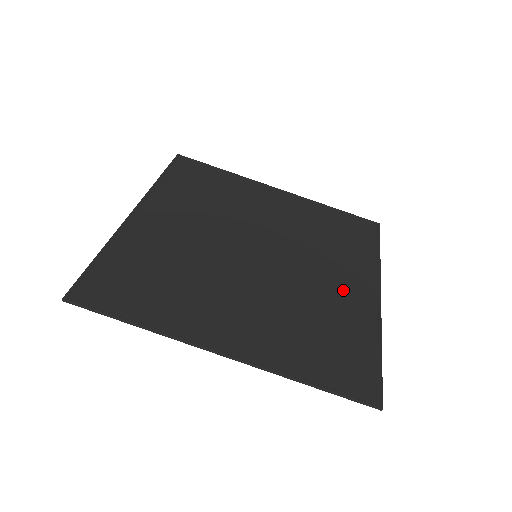
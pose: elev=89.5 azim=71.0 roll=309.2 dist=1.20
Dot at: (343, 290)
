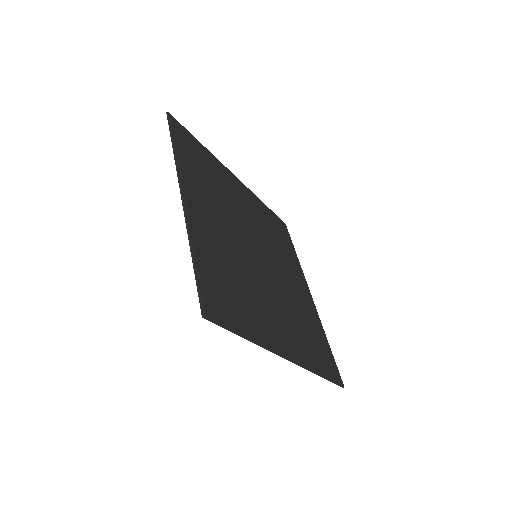
Dot at: (274, 320)
